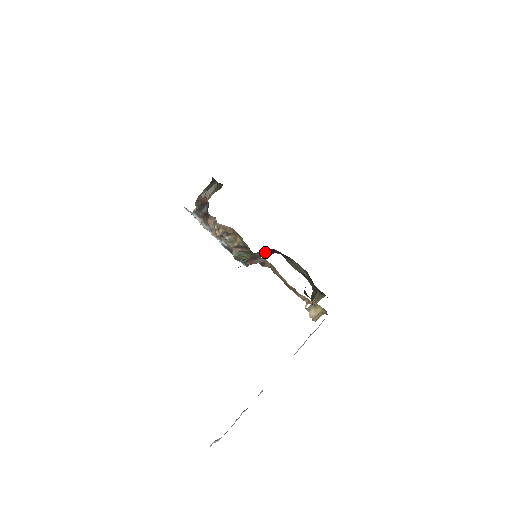
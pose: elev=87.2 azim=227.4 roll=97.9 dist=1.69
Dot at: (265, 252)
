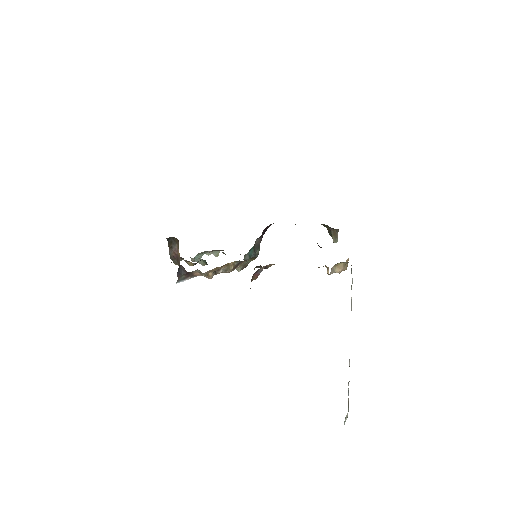
Dot at: (261, 235)
